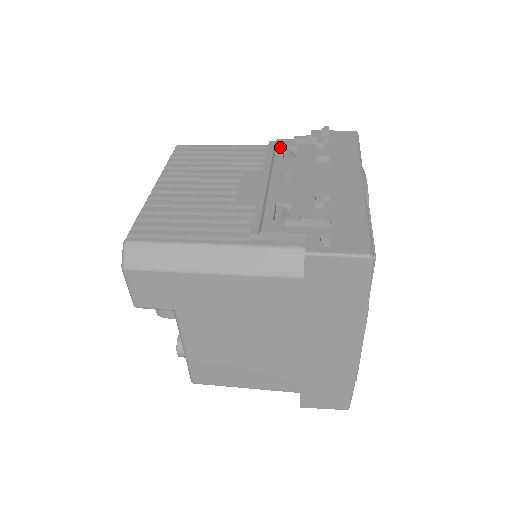
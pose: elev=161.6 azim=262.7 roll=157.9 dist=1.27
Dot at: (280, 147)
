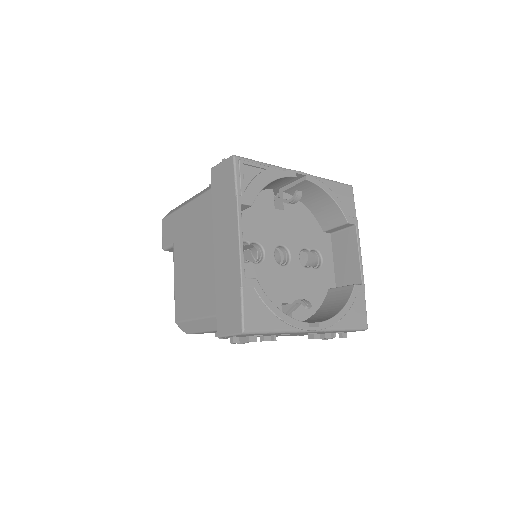
Dot at: occluded
